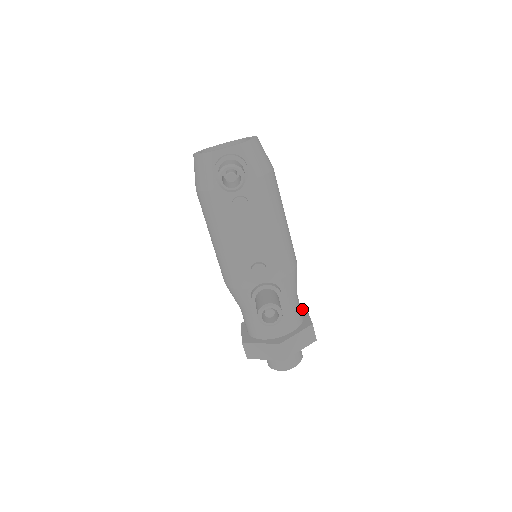
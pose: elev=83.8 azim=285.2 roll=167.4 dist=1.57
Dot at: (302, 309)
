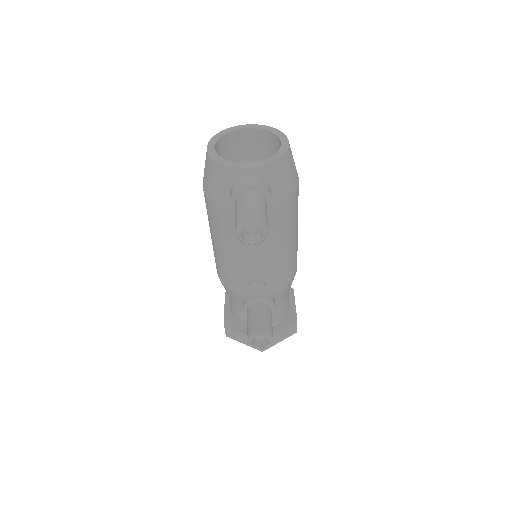
Dot at: (289, 293)
